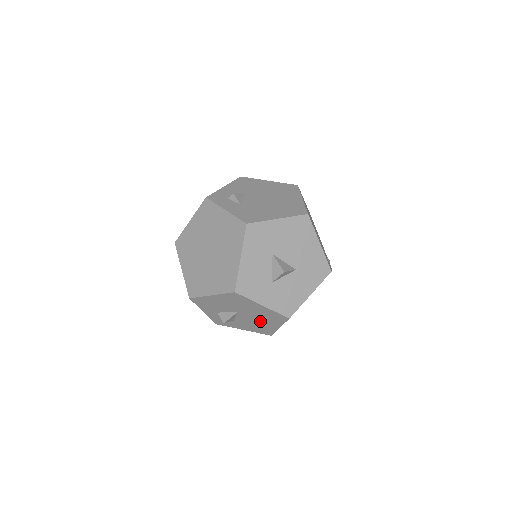
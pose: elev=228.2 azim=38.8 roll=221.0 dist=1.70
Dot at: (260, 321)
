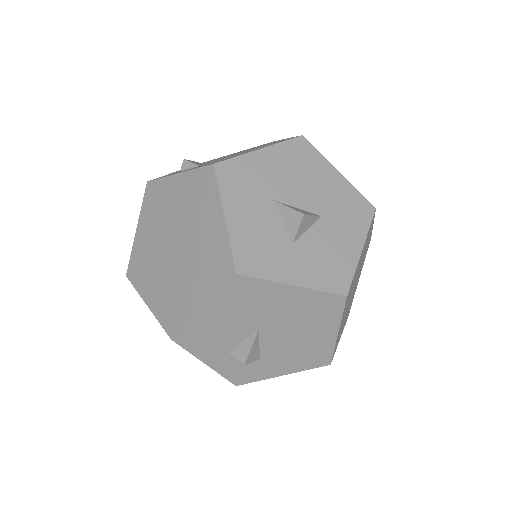
Dot at: (302, 334)
